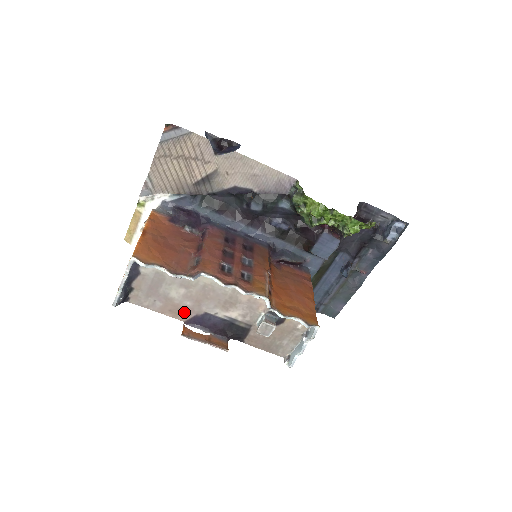
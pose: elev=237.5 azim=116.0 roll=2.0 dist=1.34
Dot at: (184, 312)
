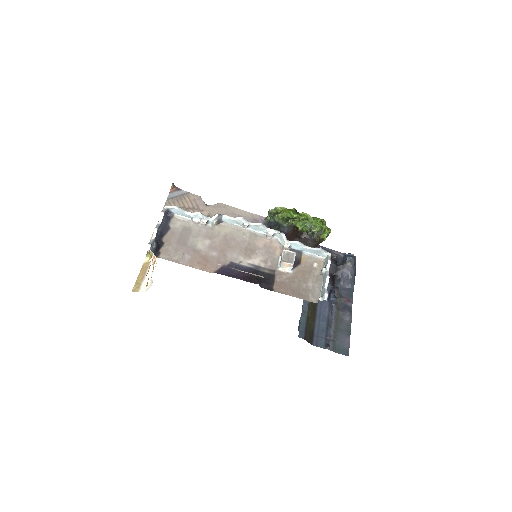
Dot at: (211, 263)
